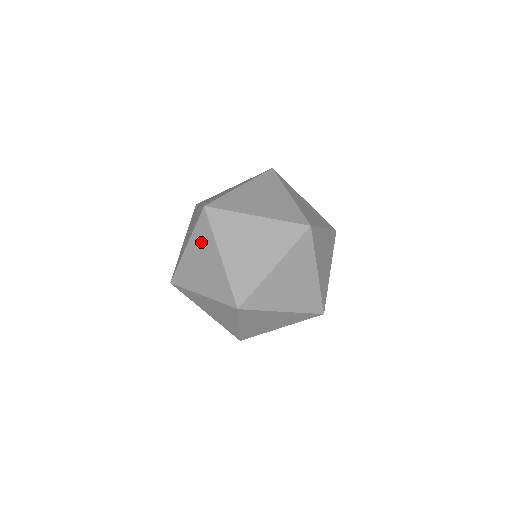
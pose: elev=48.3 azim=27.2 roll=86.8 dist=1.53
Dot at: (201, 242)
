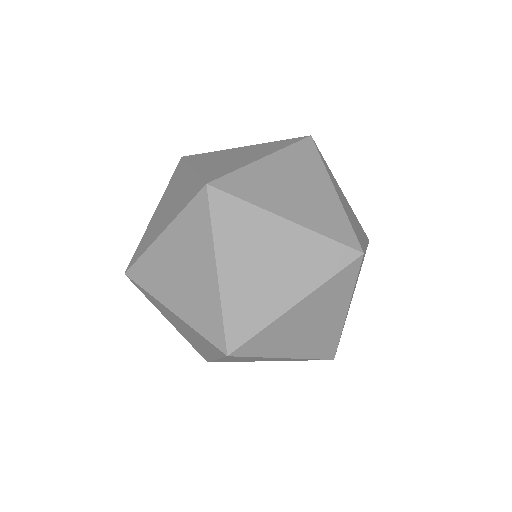
Dot at: occluded
